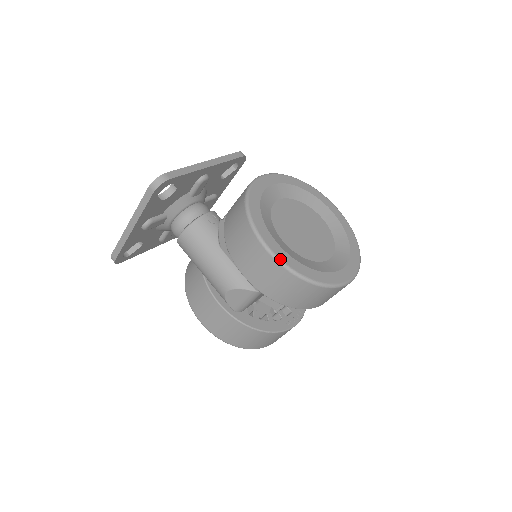
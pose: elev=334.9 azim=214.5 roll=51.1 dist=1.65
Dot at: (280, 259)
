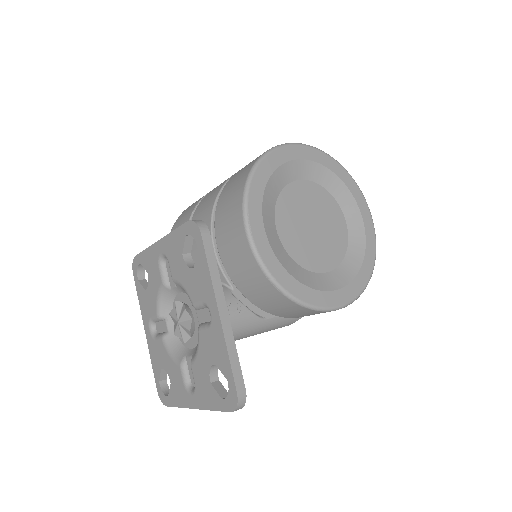
Dot at: (350, 302)
